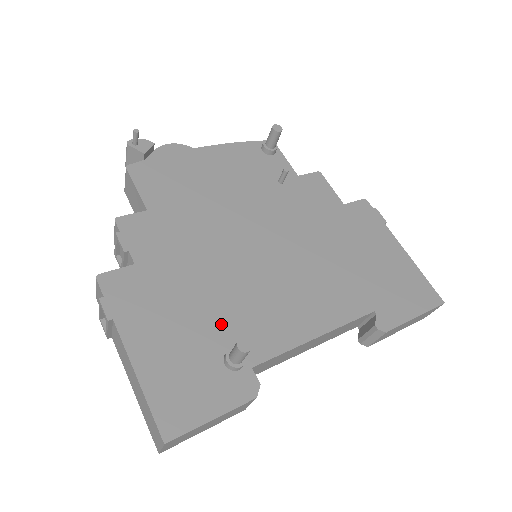
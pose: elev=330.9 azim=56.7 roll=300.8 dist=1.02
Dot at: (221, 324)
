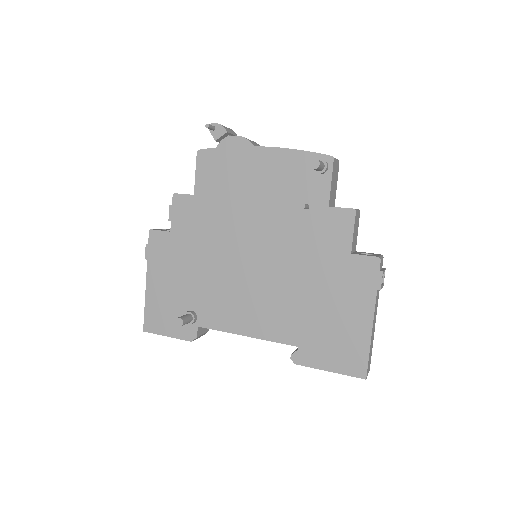
Dot at: (196, 294)
